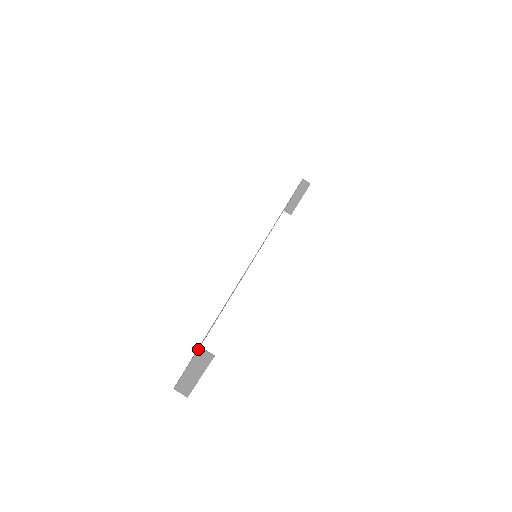
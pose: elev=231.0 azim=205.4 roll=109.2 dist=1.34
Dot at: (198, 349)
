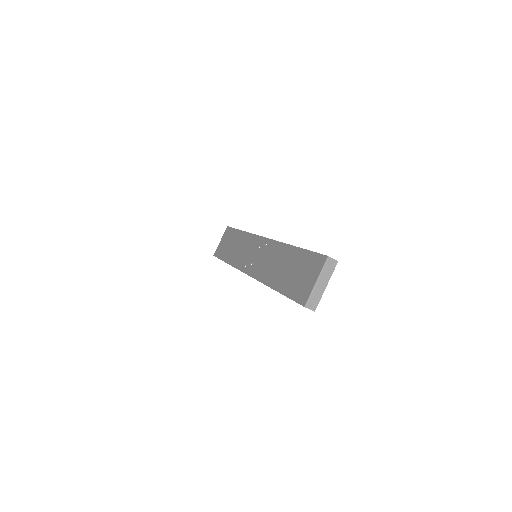
Dot at: (327, 259)
